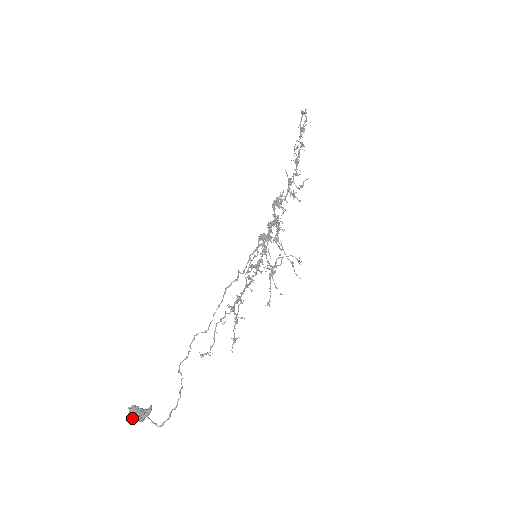
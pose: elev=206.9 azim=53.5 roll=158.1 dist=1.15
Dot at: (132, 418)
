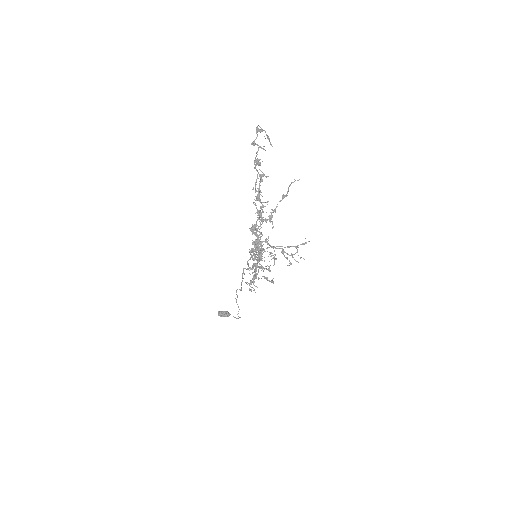
Dot at: occluded
